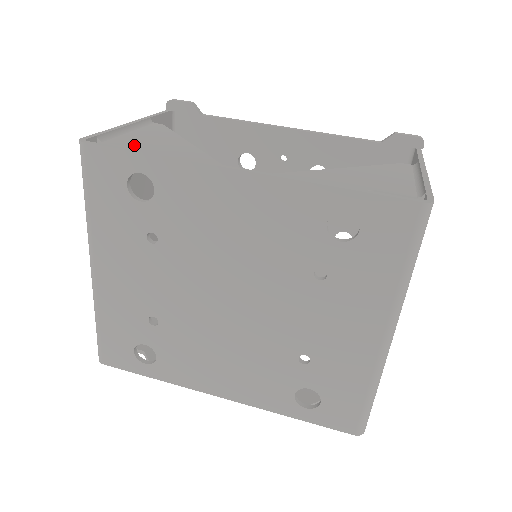
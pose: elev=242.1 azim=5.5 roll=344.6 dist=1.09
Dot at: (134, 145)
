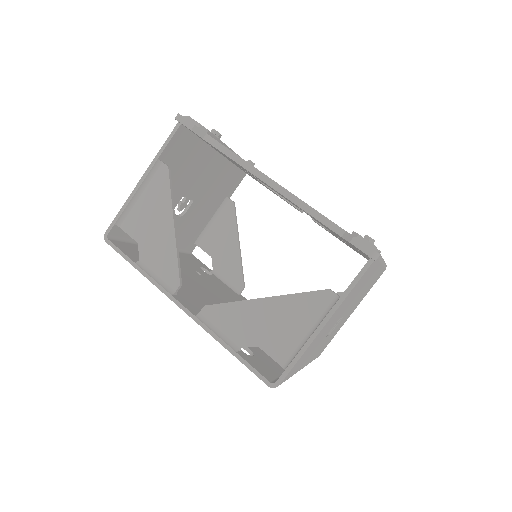
Dot at: (136, 235)
